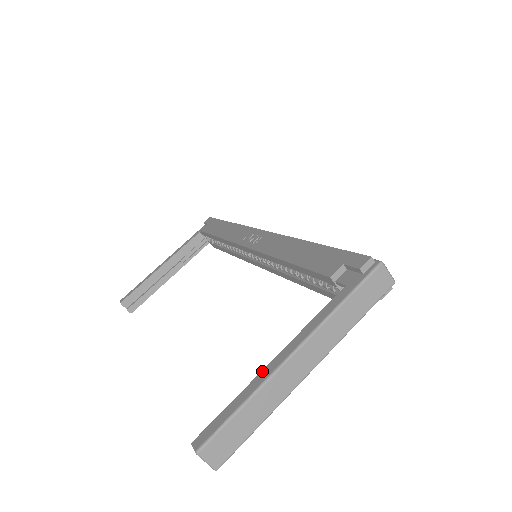
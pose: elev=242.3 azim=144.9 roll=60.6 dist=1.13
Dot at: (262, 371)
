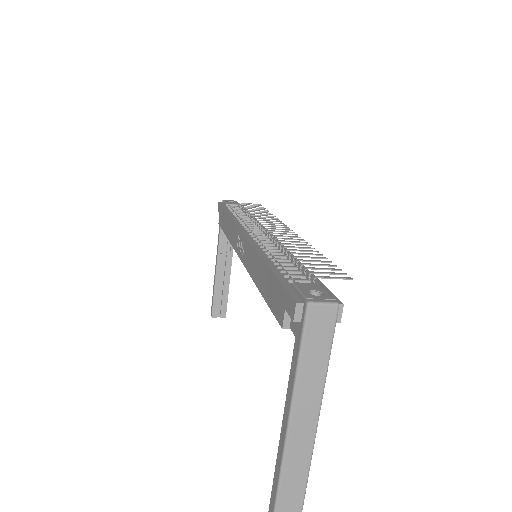
Dot at: (278, 446)
